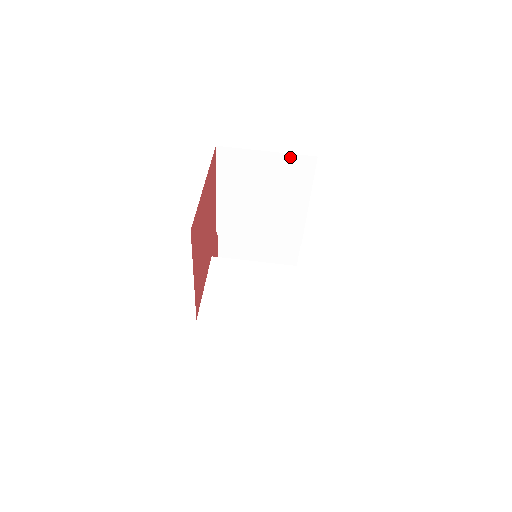
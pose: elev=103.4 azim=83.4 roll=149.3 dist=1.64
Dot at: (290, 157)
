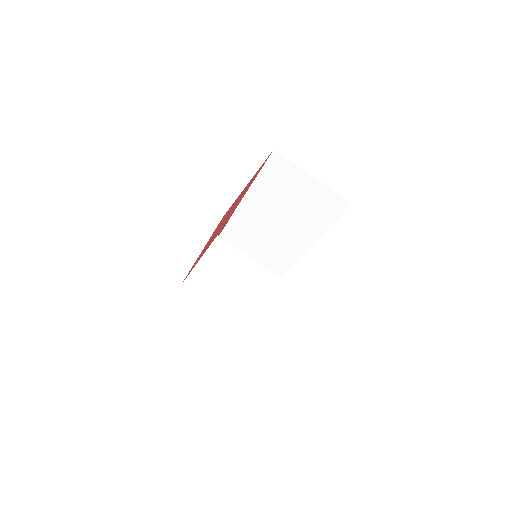
Dot at: (330, 192)
